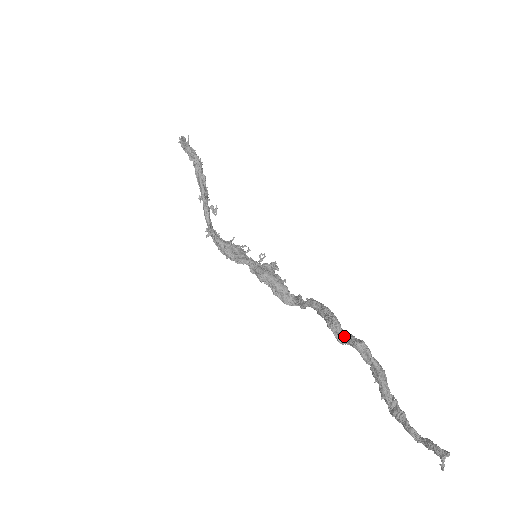
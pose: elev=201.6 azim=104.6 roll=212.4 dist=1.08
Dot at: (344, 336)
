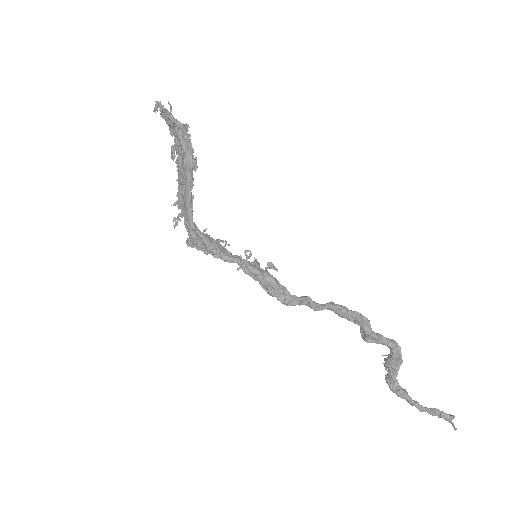
Dot at: (378, 337)
